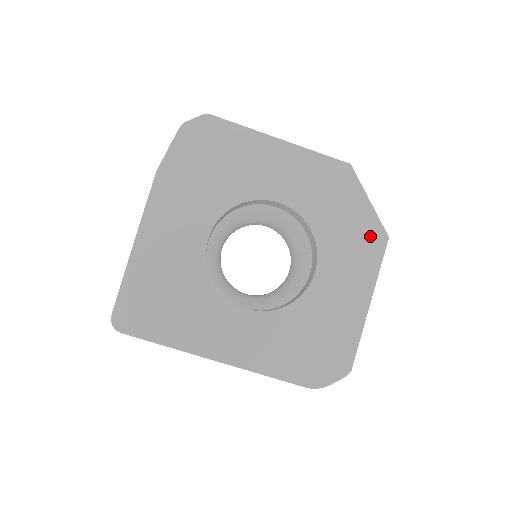
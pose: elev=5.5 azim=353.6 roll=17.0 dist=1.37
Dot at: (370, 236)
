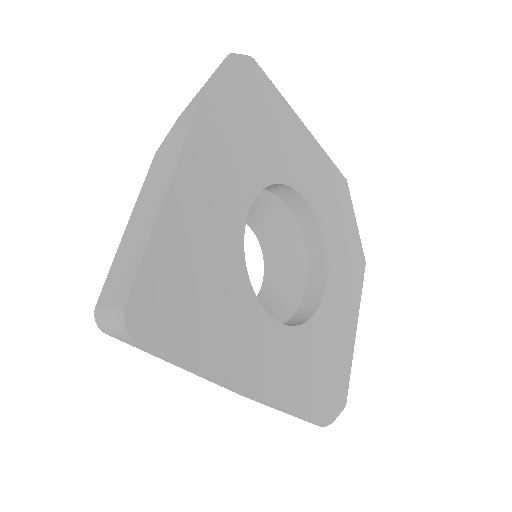
Dot at: (357, 258)
